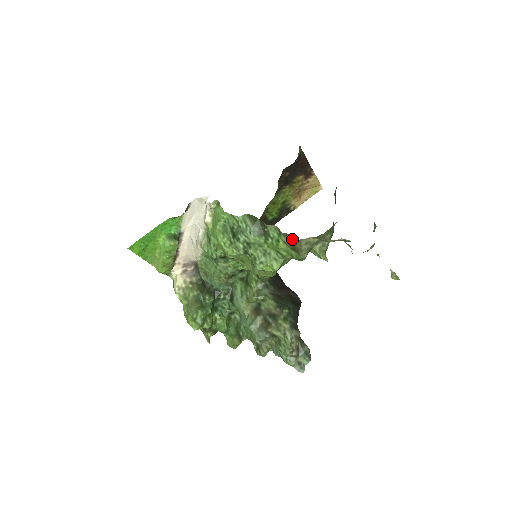
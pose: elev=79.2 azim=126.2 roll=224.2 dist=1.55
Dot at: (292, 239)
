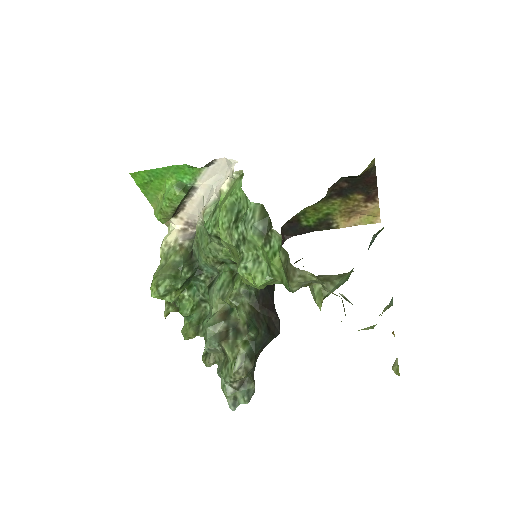
Dot at: (288, 261)
